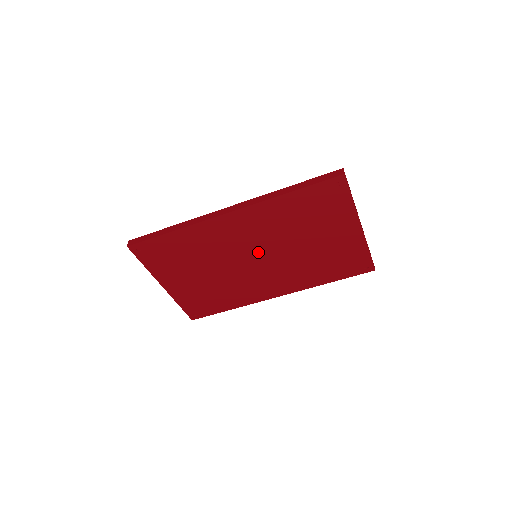
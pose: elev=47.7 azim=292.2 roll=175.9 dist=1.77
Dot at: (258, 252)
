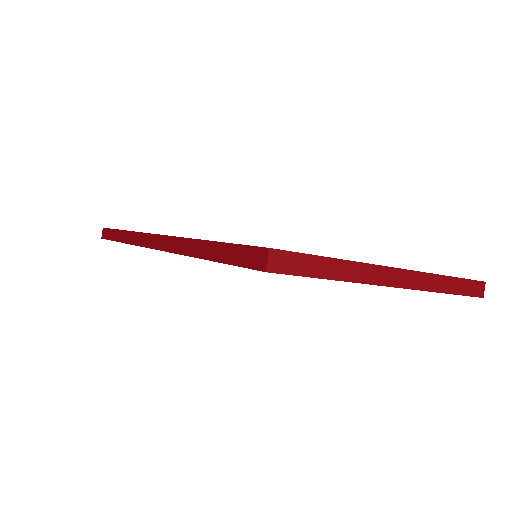
Dot at: occluded
